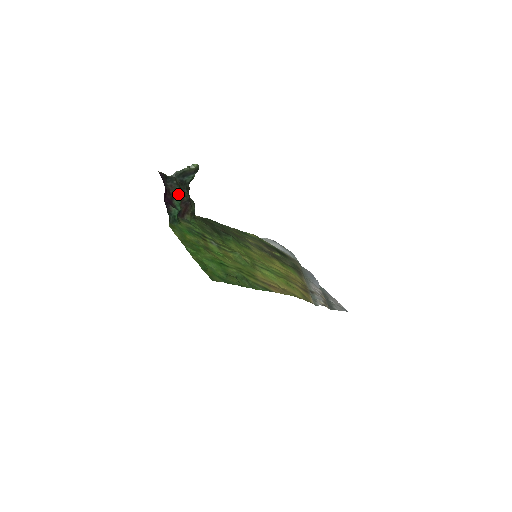
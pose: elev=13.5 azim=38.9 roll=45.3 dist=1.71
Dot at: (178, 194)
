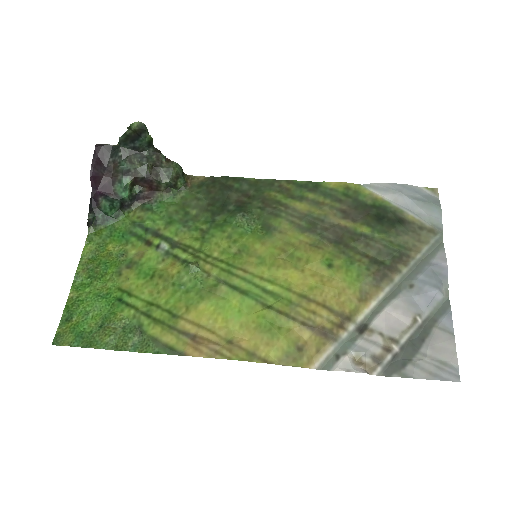
Dot at: (123, 173)
